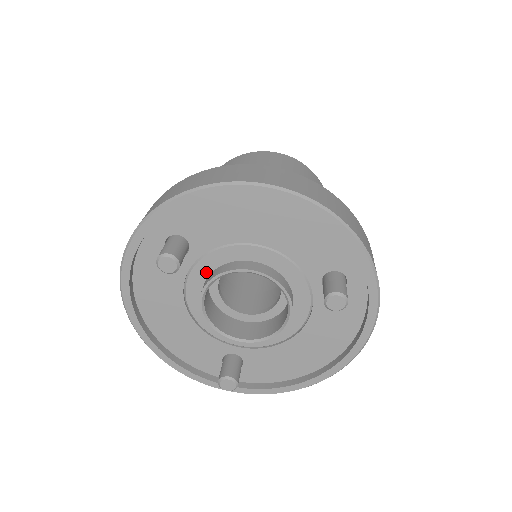
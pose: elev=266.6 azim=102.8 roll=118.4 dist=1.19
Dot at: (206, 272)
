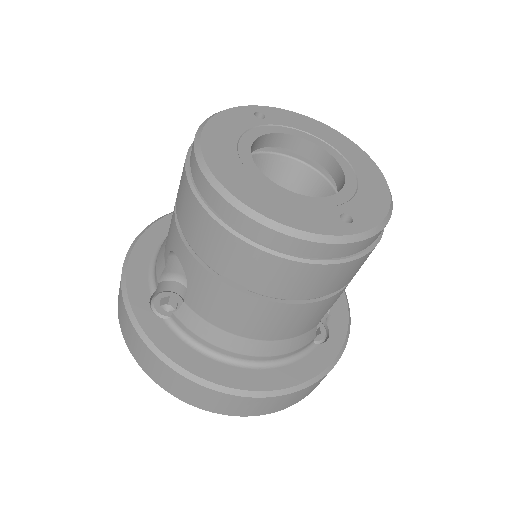
Dot at: occluded
